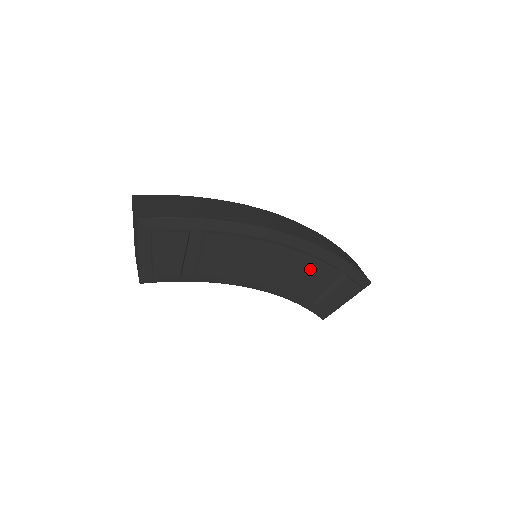
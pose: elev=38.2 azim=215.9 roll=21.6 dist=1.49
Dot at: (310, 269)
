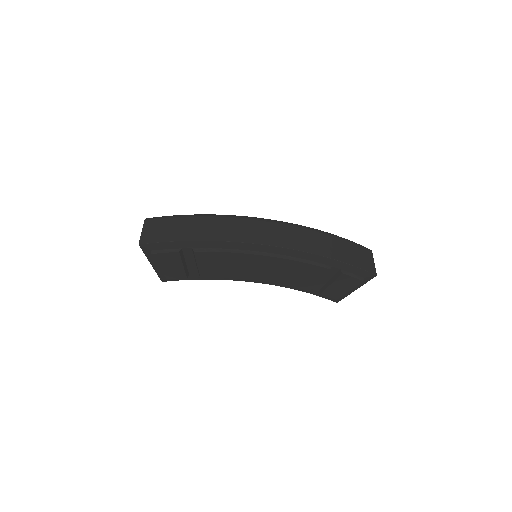
Dot at: (300, 269)
